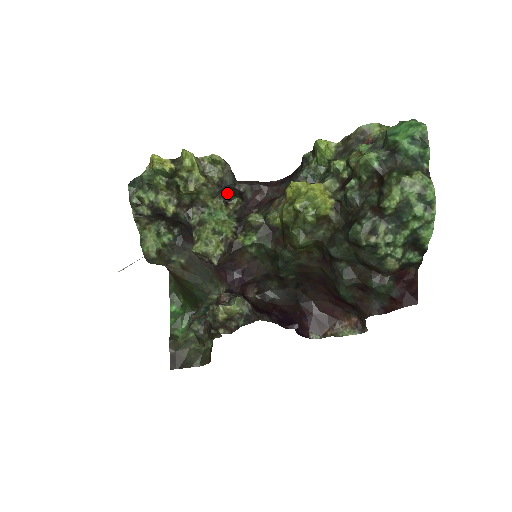
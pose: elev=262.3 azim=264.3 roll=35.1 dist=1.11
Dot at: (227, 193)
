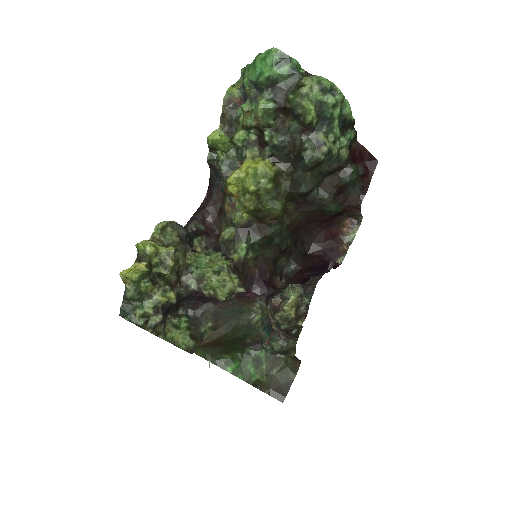
Dot at: (187, 243)
